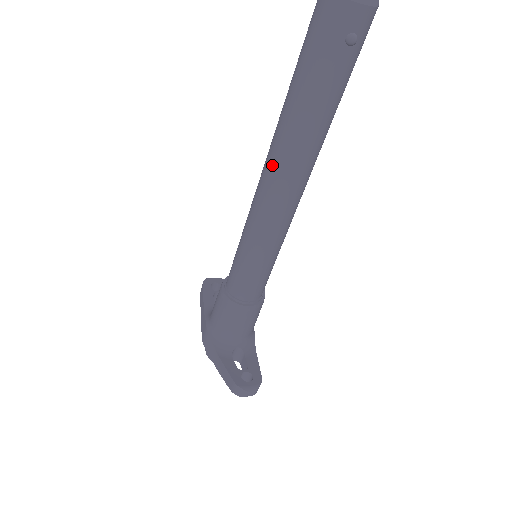
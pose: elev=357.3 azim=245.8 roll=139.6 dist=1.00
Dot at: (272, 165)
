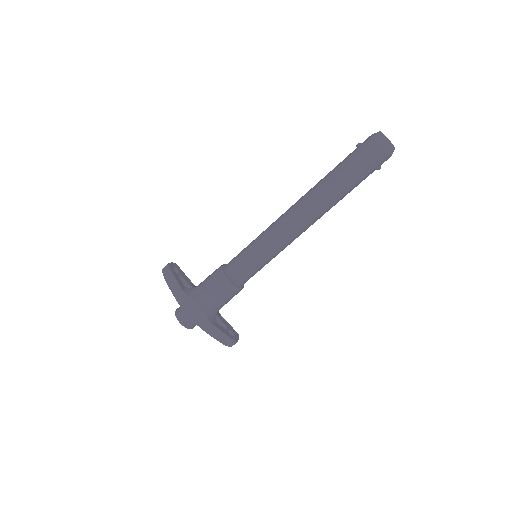
Dot at: (312, 213)
